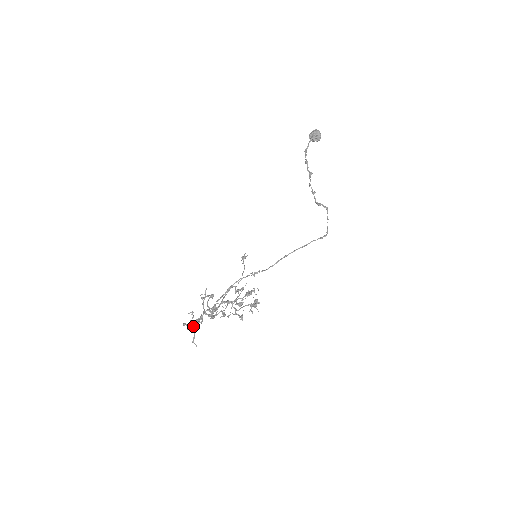
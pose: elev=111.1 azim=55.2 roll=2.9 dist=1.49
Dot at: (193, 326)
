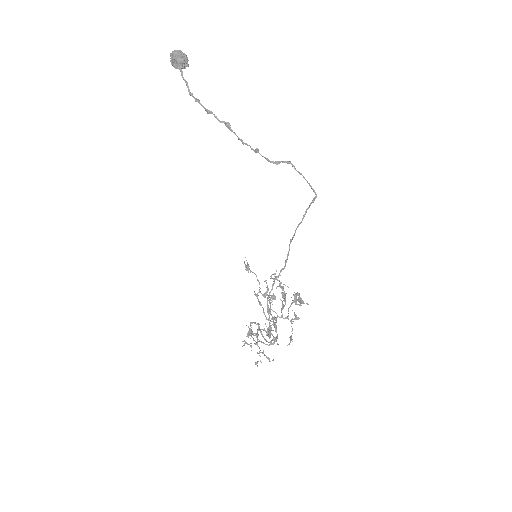
Dot at: (259, 353)
